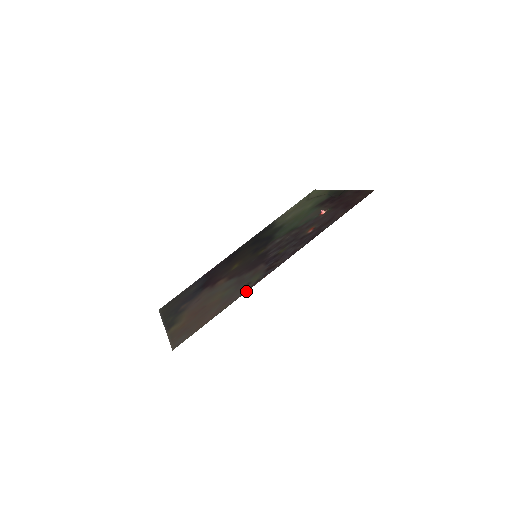
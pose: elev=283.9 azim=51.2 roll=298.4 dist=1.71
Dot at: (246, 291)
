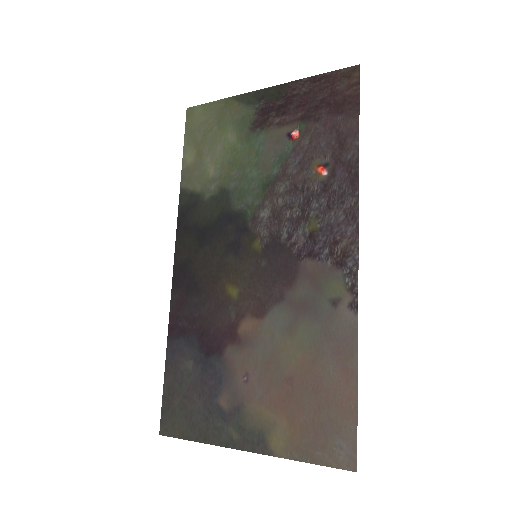
Dot at: (356, 314)
